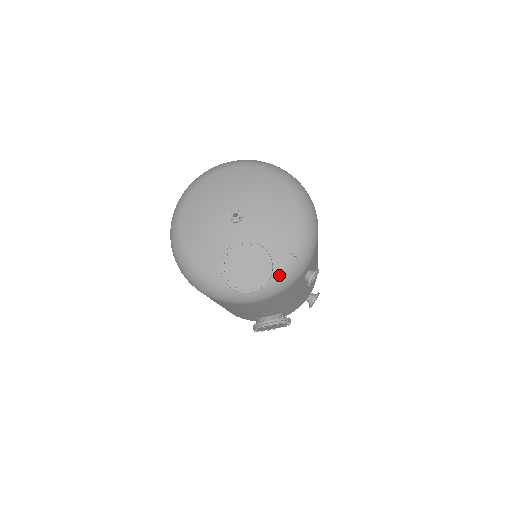
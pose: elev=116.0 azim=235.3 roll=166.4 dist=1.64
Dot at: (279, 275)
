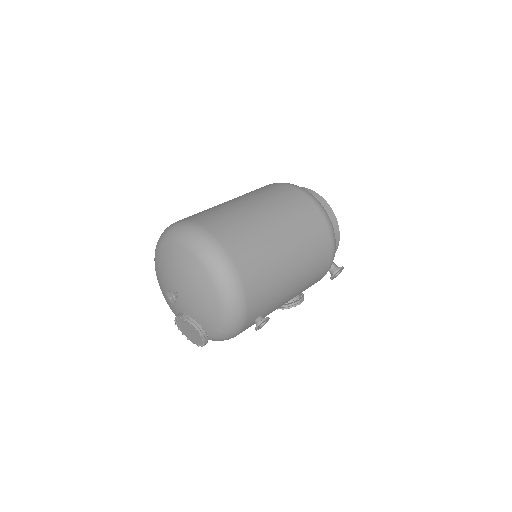
Dot at: (216, 337)
